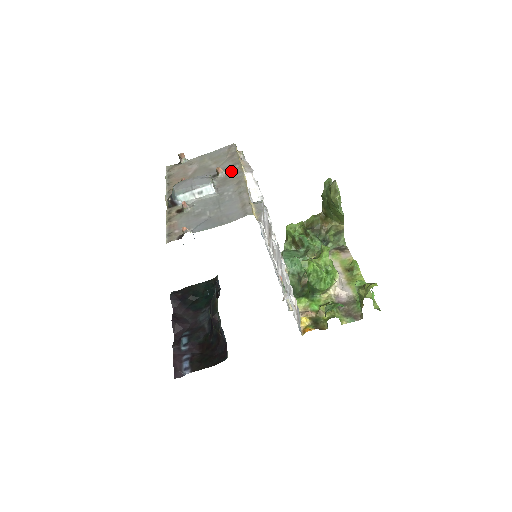
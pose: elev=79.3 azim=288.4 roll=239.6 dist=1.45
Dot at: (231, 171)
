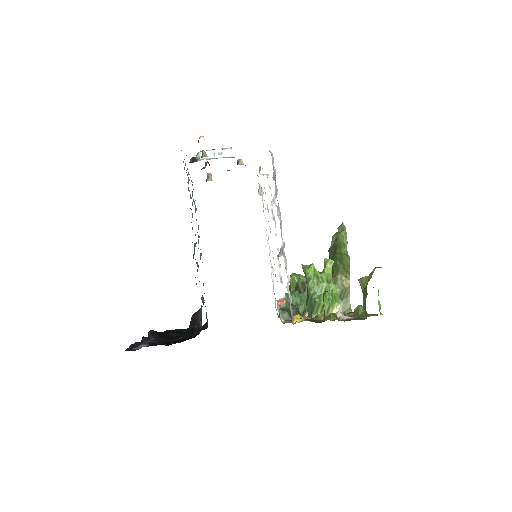
Dot at: occluded
